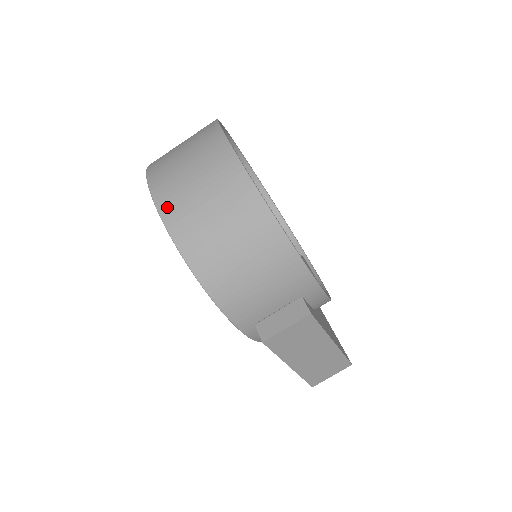
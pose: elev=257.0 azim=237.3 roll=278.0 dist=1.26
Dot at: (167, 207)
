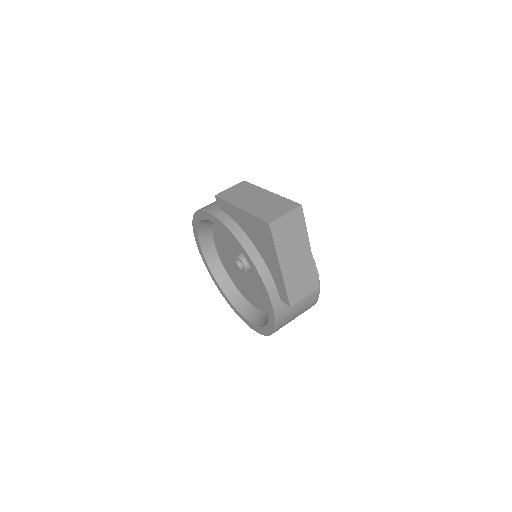
Dot at: occluded
